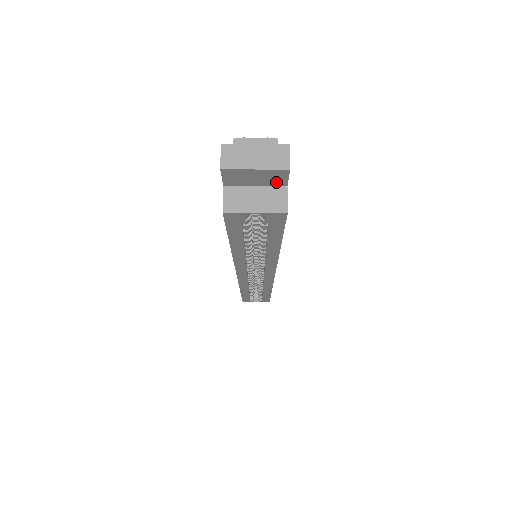
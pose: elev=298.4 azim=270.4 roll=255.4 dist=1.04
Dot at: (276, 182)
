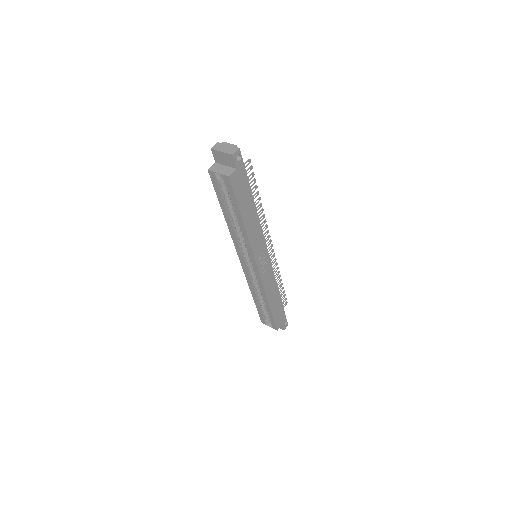
Dot at: (232, 164)
